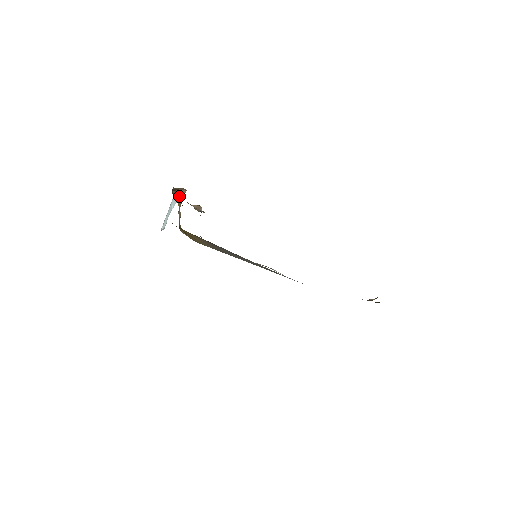
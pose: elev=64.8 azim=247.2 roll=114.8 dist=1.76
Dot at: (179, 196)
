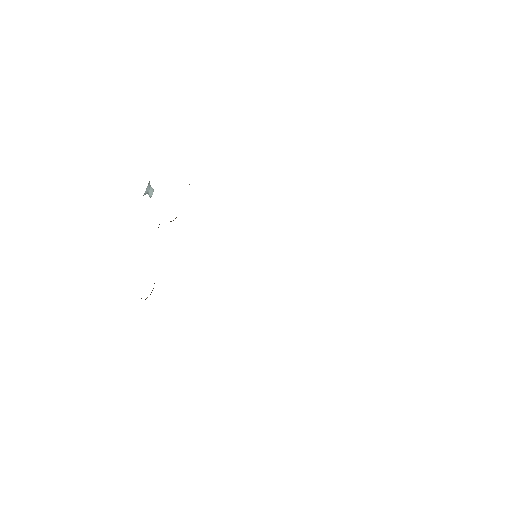
Dot at: occluded
